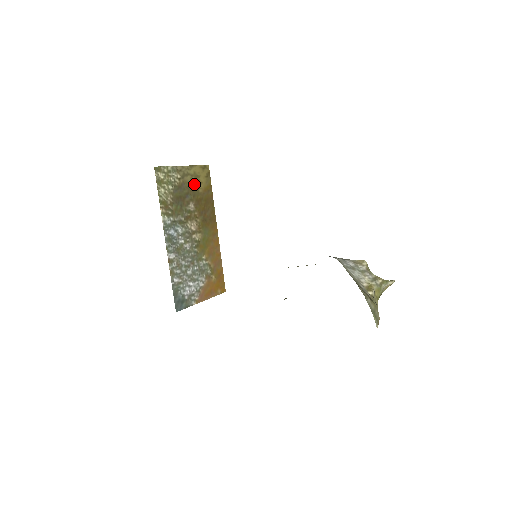
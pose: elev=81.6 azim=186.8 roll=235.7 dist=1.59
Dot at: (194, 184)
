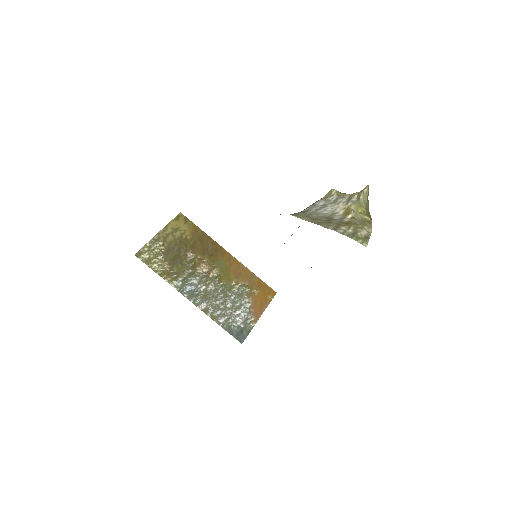
Dot at: (179, 237)
